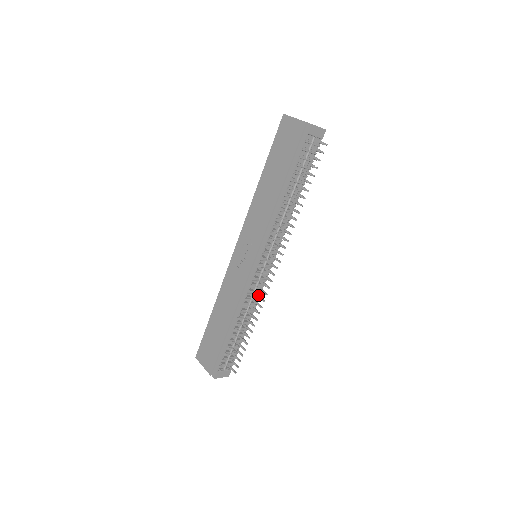
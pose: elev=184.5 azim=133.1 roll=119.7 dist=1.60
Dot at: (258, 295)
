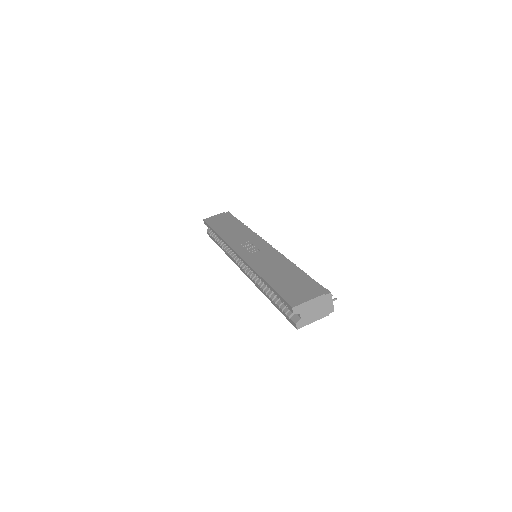
Dot at: occluded
